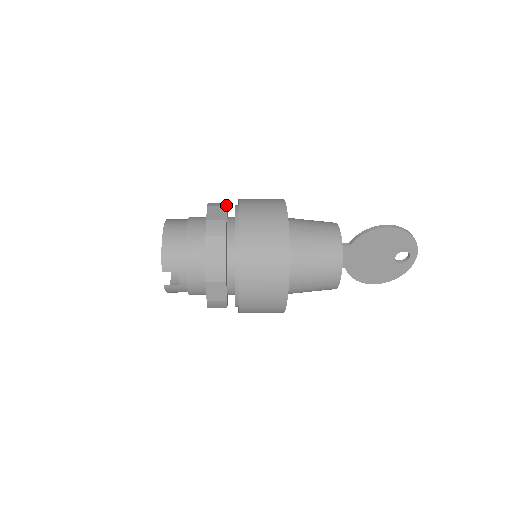
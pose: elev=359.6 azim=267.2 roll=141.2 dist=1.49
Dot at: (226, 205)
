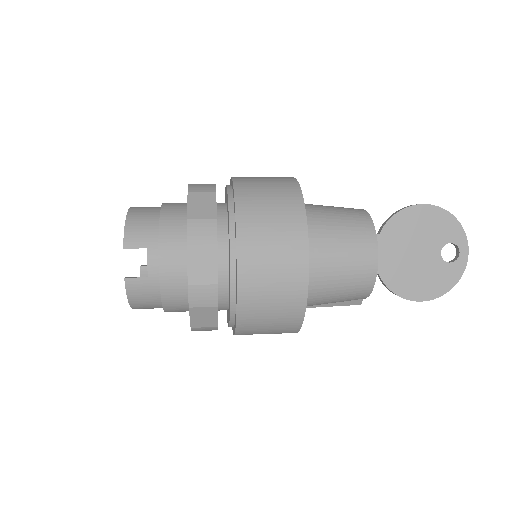
Dot at: occluded
